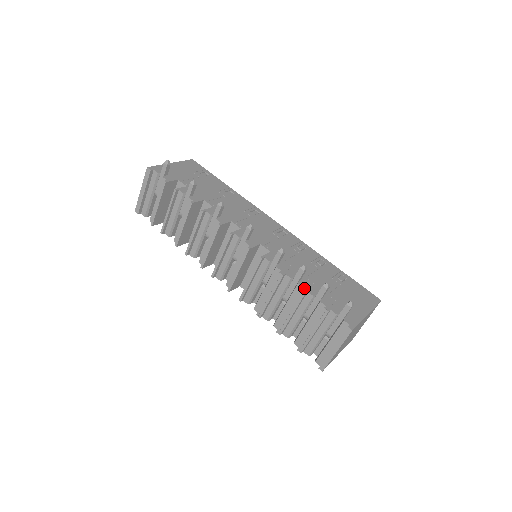
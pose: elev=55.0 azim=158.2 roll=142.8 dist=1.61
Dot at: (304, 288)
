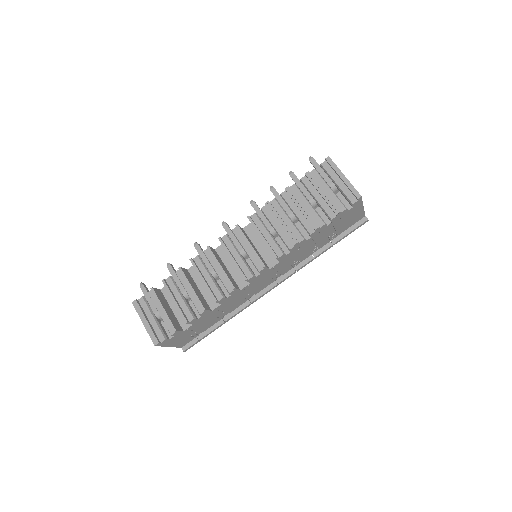
Dot at: (286, 190)
